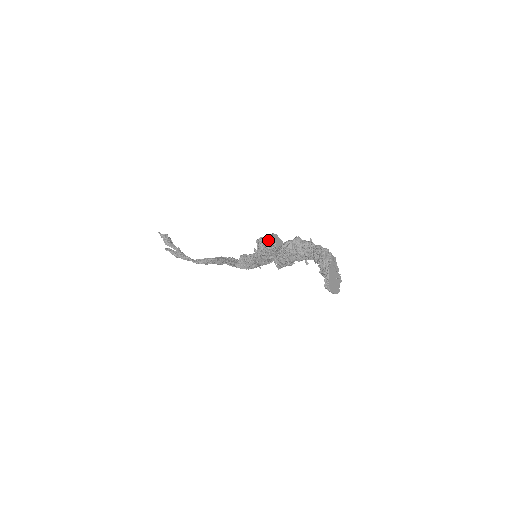
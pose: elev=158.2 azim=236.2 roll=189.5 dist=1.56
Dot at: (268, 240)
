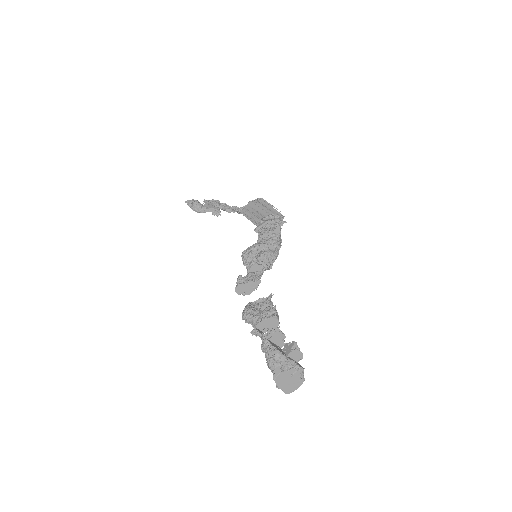
Dot at: (246, 266)
